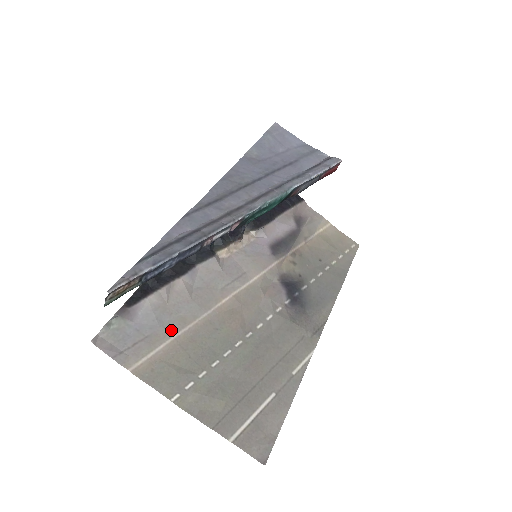
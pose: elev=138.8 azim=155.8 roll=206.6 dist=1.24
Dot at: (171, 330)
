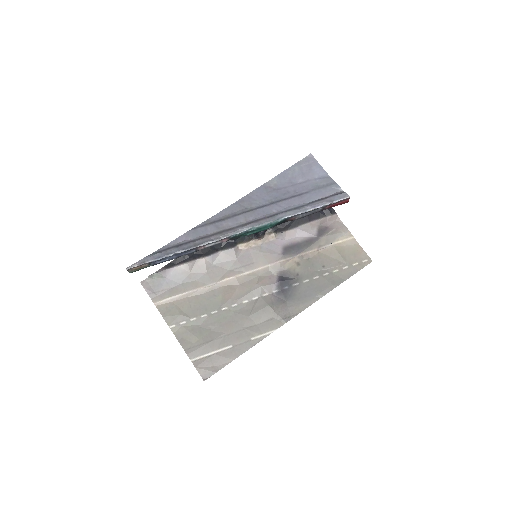
Dot at: (186, 288)
